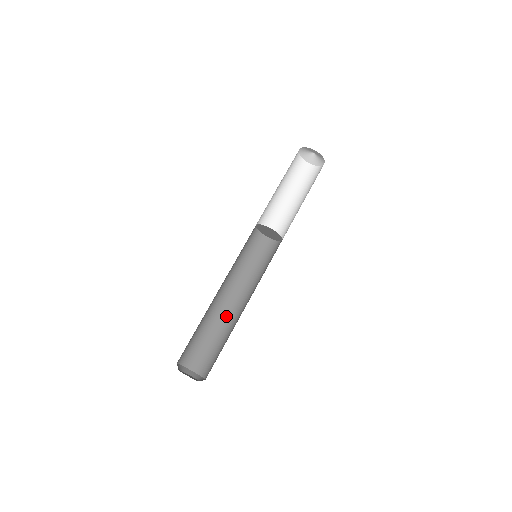
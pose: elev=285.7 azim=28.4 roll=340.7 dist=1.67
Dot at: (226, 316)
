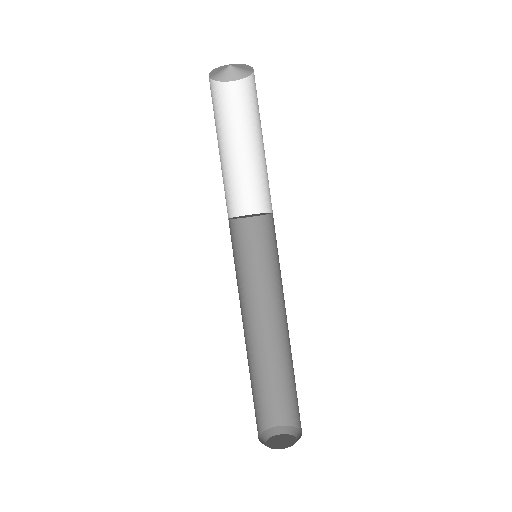
Dot at: (251, 348)
